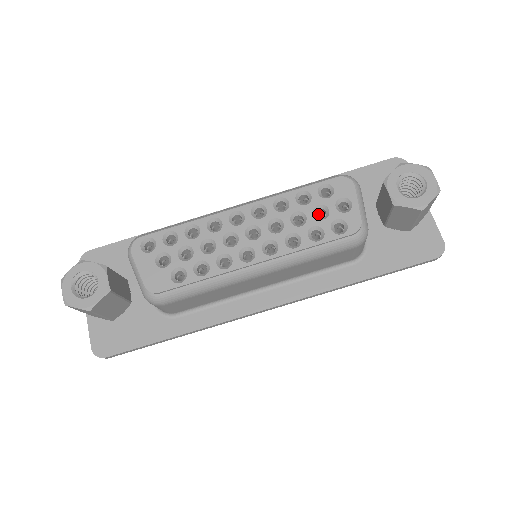
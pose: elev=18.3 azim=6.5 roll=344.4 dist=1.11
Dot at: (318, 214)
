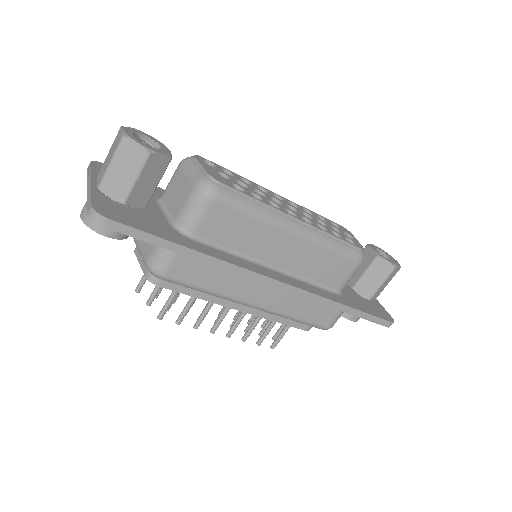
Dot at: occluded
